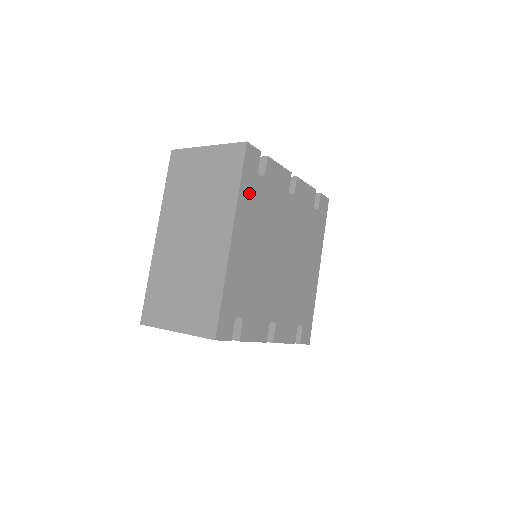
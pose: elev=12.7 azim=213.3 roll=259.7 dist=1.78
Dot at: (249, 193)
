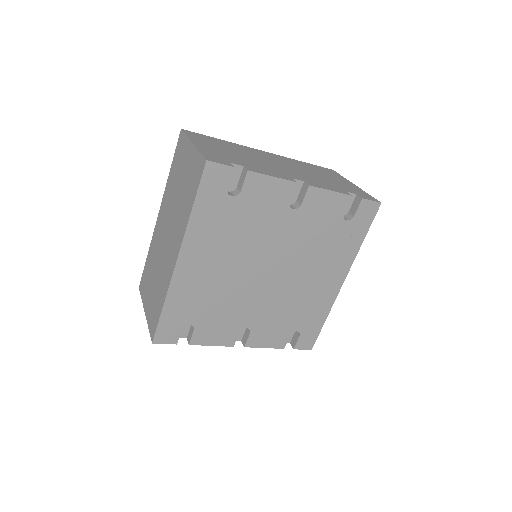
Dot at: (209, 214)
